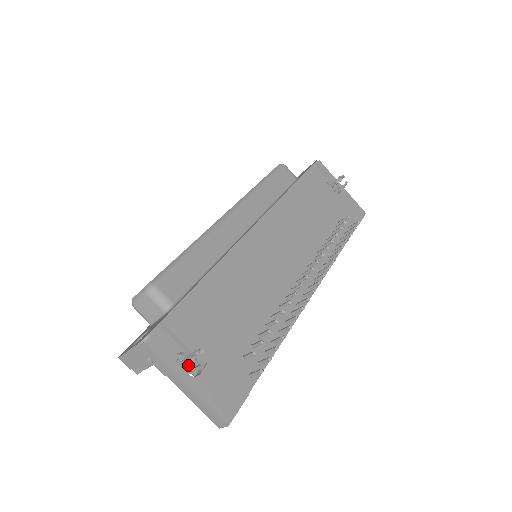
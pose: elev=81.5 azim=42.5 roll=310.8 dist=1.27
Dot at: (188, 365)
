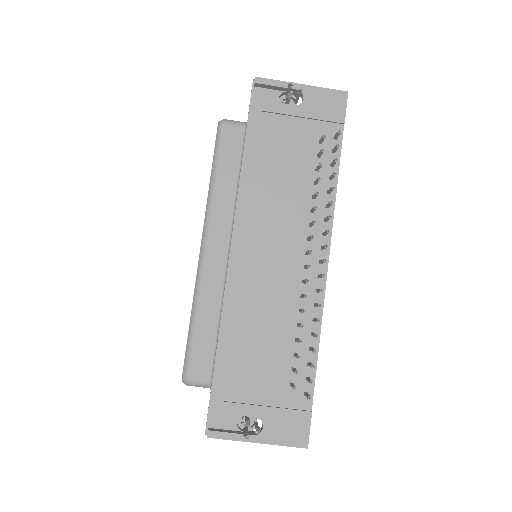
Dot at: (252, 418)
